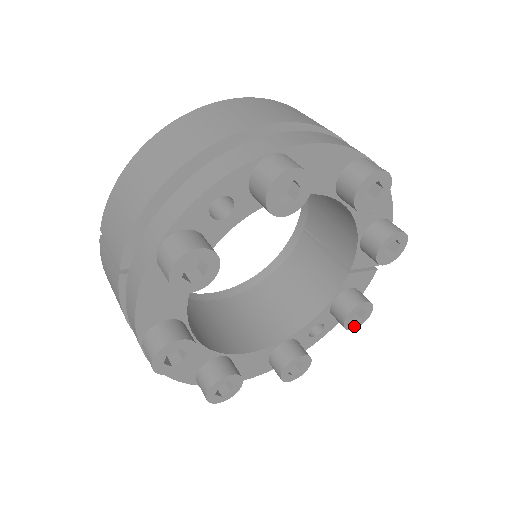
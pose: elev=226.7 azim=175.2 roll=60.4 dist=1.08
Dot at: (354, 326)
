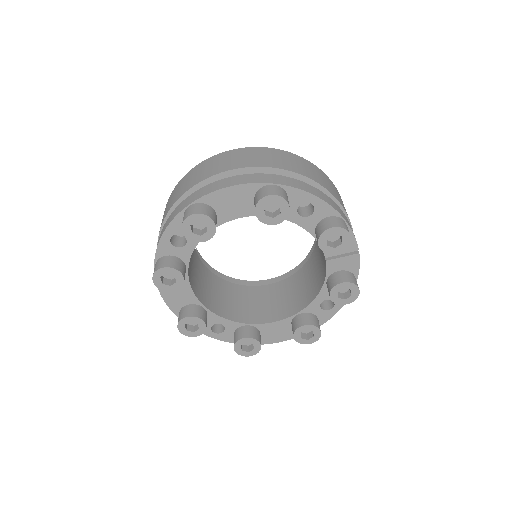
Dot at: (347, 301)
